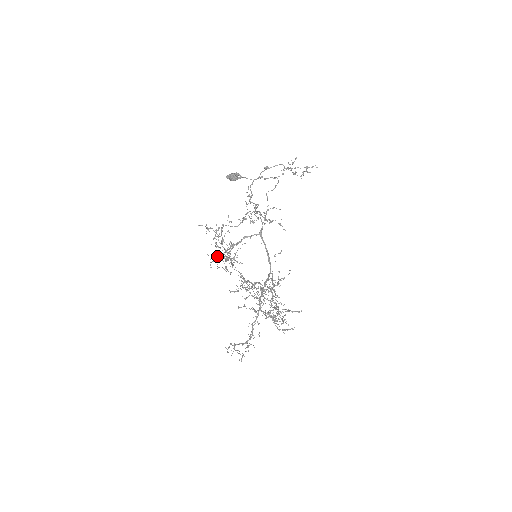
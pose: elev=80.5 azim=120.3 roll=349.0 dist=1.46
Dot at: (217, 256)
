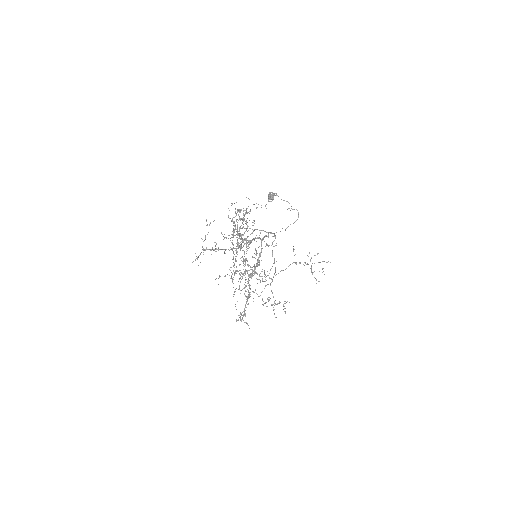
Dot at: occluded
